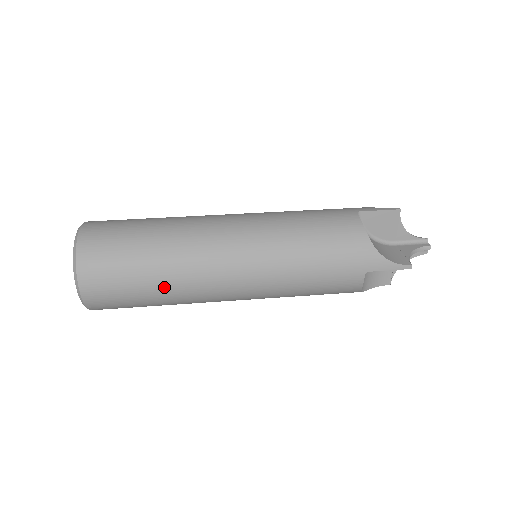
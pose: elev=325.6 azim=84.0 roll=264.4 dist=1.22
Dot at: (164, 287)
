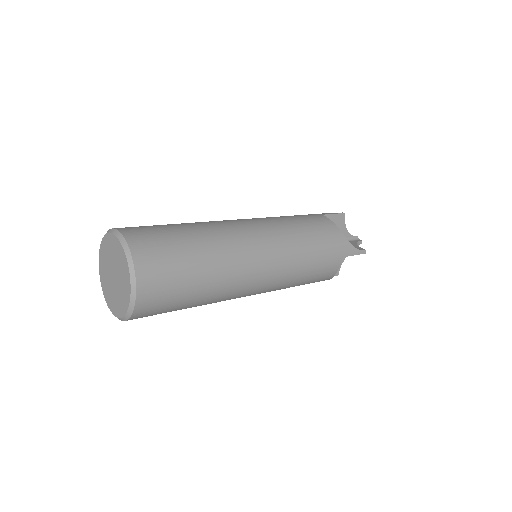
Dot at: (210, 281)
